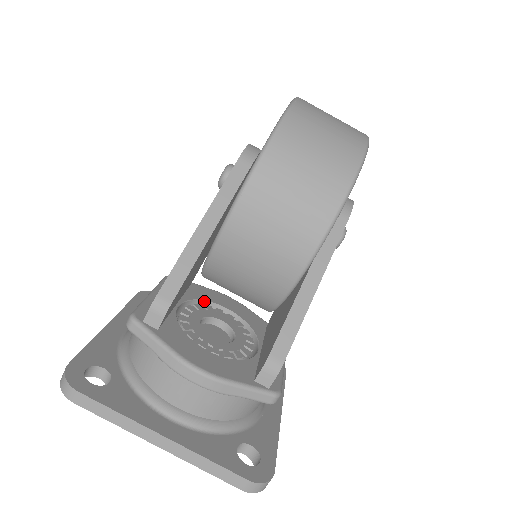
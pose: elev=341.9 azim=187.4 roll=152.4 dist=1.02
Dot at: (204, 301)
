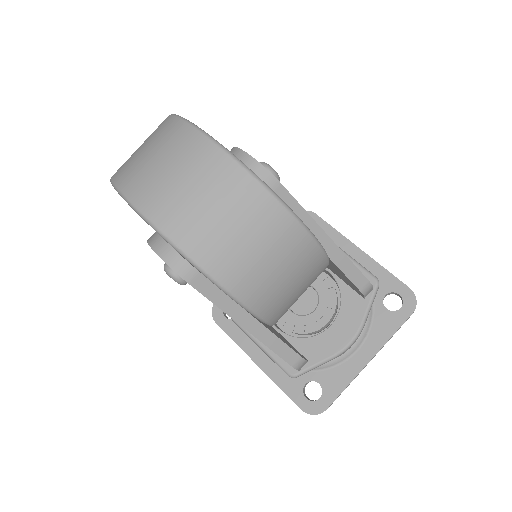
Dot at: occluded
